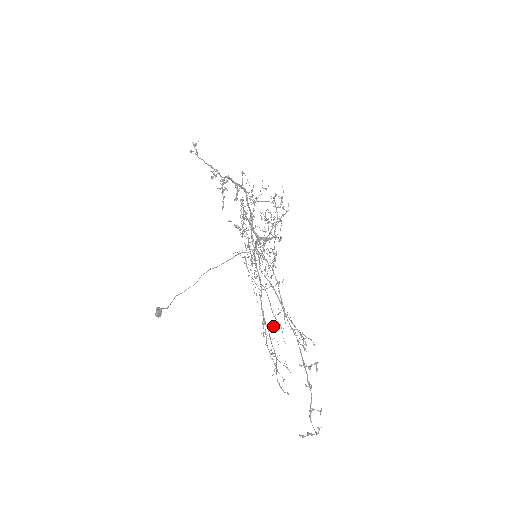
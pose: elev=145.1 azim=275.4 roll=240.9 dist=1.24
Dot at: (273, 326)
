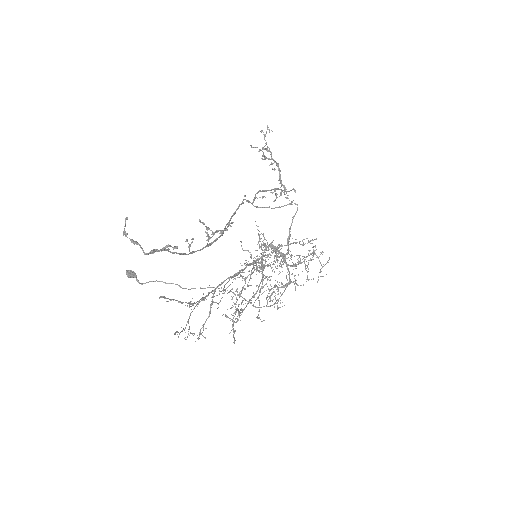
Dot at: occluded
